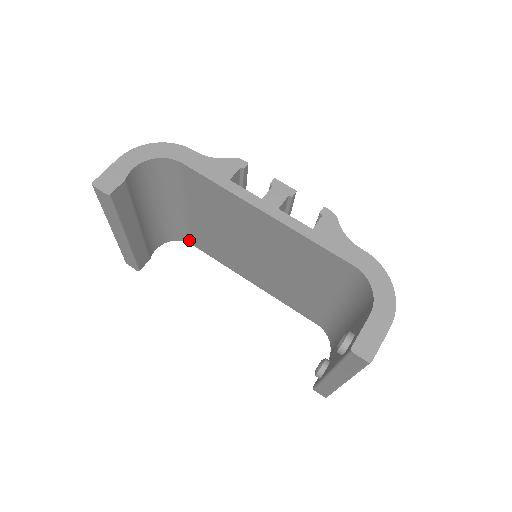
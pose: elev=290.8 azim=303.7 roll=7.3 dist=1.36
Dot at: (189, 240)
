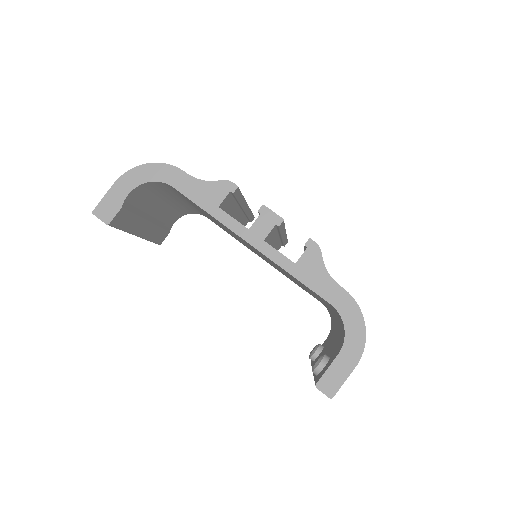
Dot at: (204, 215)
